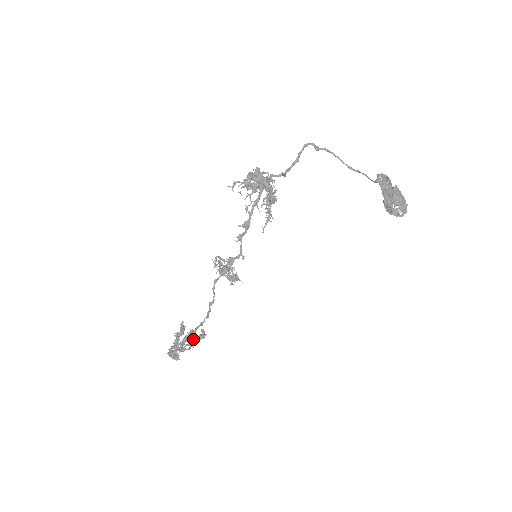
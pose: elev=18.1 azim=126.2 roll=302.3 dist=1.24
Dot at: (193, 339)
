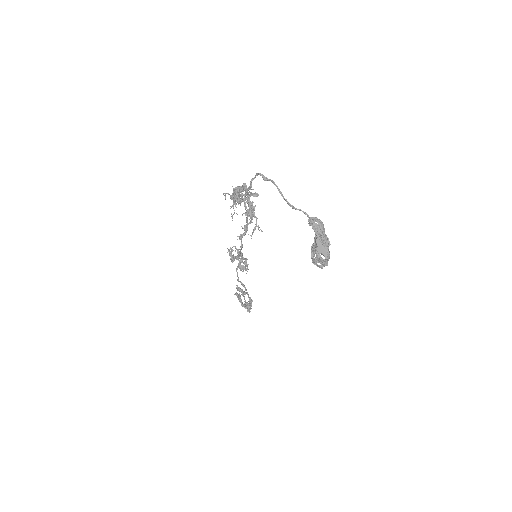
Dot at: occluded
